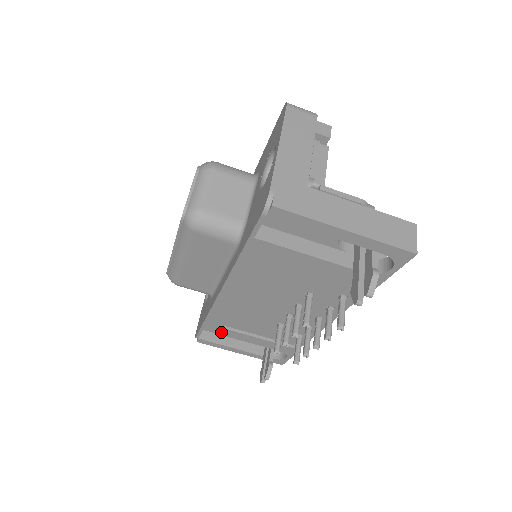
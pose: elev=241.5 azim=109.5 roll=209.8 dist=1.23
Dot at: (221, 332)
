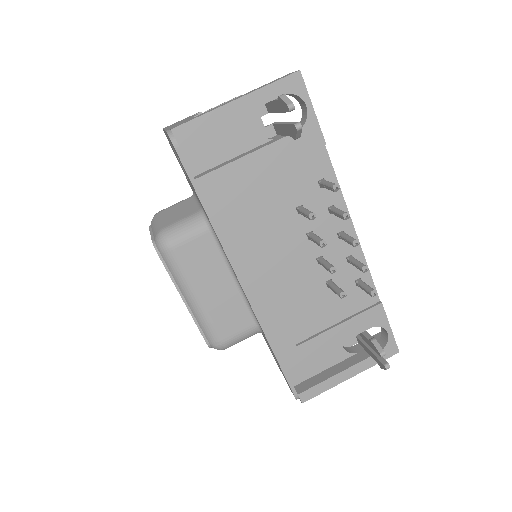
Dot at: (302, 356)
